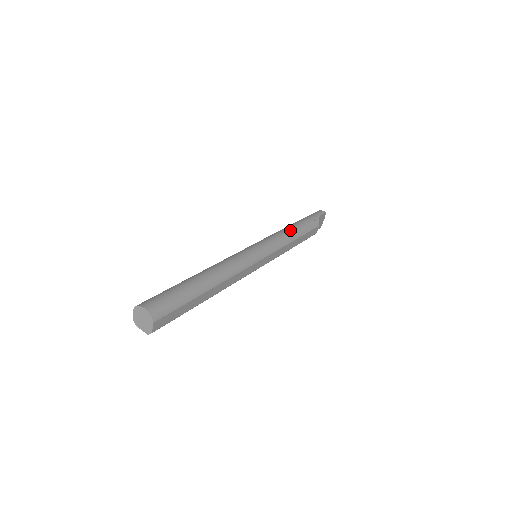
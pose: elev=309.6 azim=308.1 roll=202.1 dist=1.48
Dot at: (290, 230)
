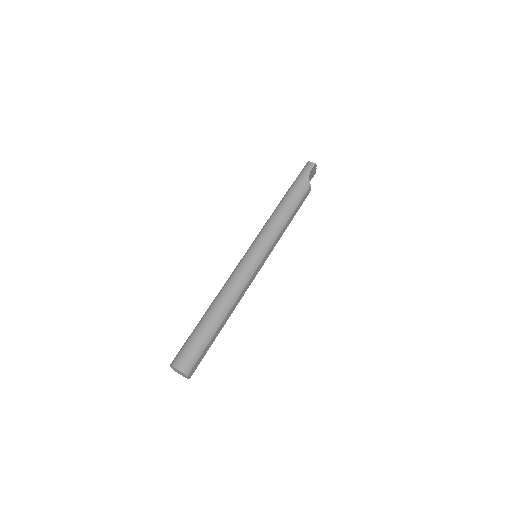
Dot at: (282, 212)
